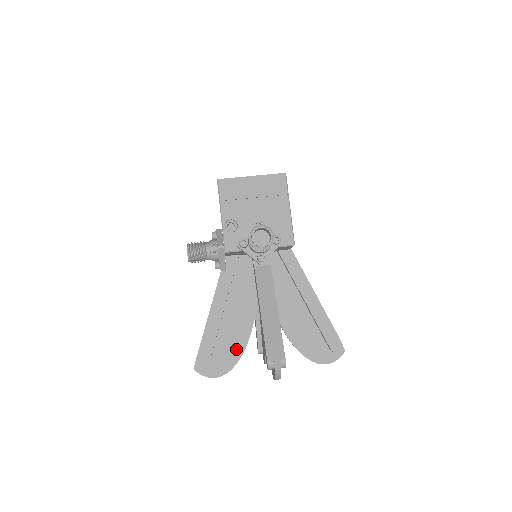
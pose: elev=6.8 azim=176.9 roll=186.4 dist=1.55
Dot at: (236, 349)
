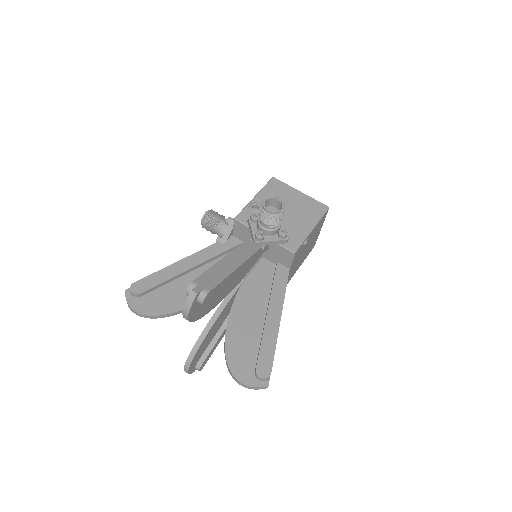
Dot at: (174, 304)
